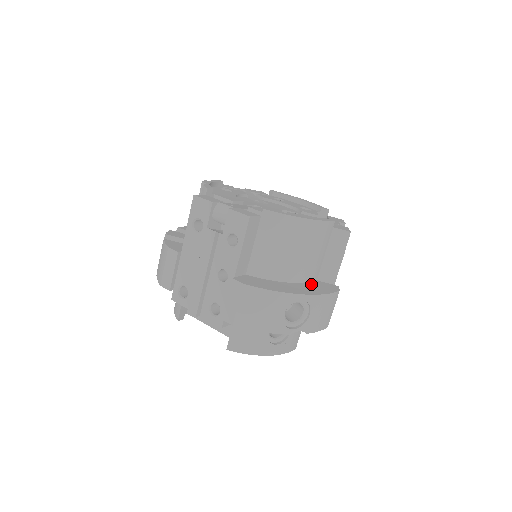
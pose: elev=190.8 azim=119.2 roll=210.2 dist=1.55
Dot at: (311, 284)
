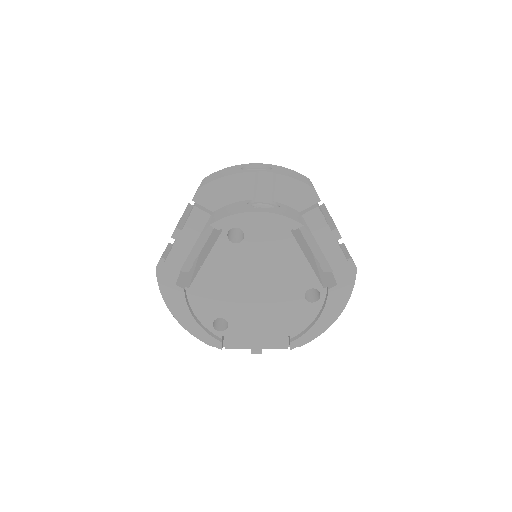
Dot at: occluded
